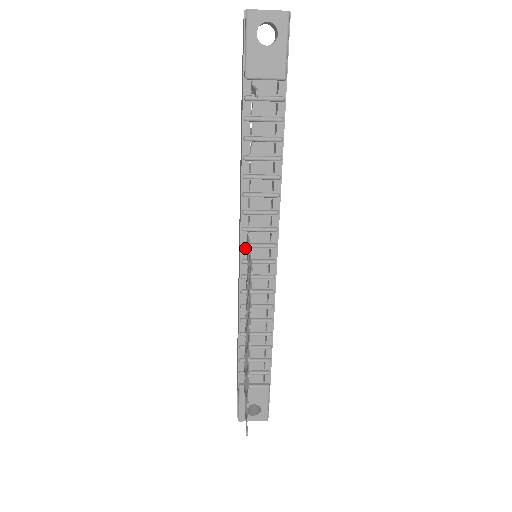
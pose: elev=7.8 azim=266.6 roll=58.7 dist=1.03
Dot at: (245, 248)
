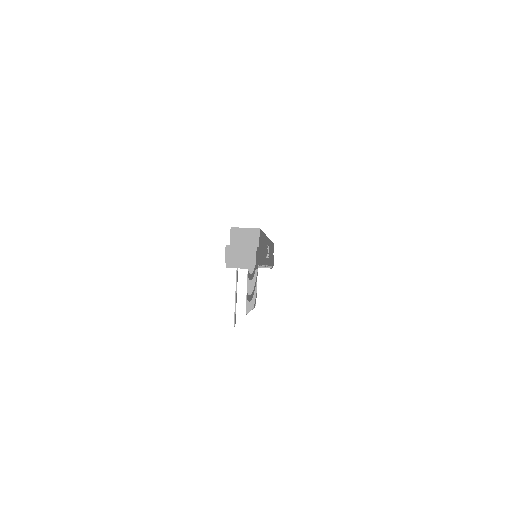
Dot at: occluded
